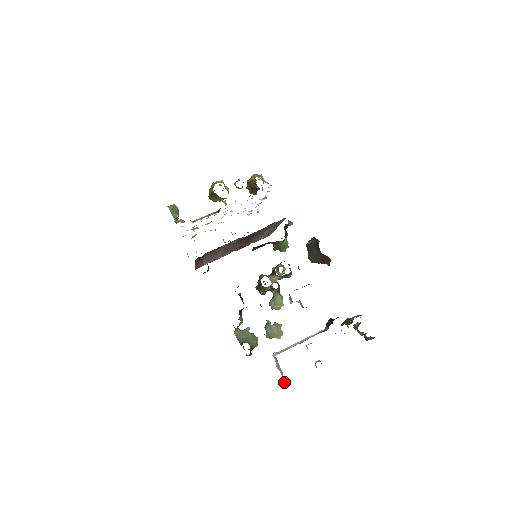
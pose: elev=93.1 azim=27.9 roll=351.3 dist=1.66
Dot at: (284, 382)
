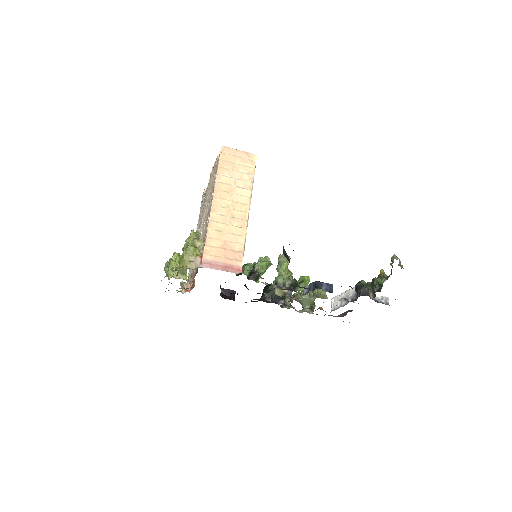
Dot at: occluded
